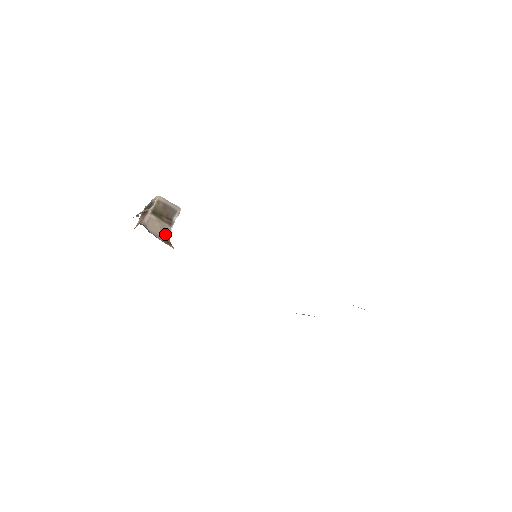
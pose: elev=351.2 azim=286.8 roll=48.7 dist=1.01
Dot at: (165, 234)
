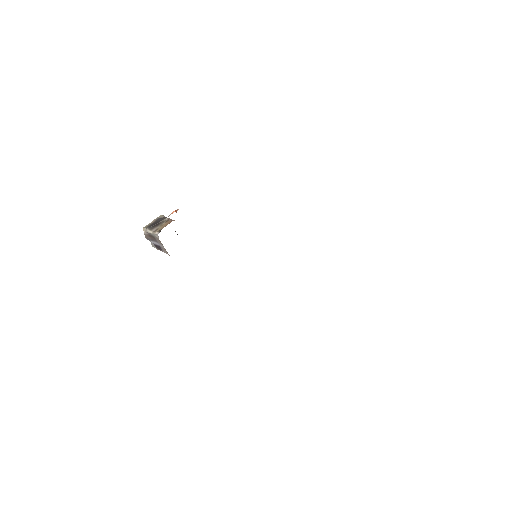
Dot at: occluded
